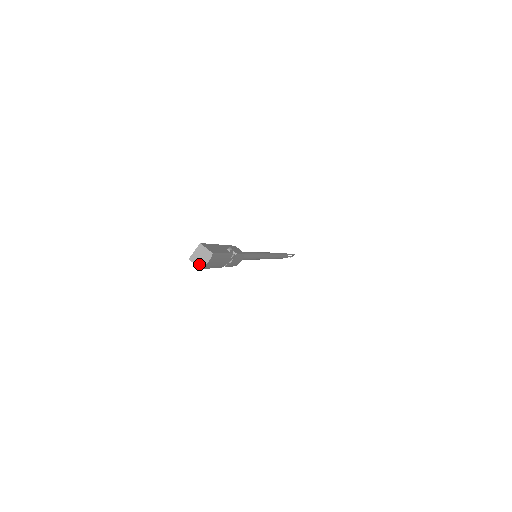
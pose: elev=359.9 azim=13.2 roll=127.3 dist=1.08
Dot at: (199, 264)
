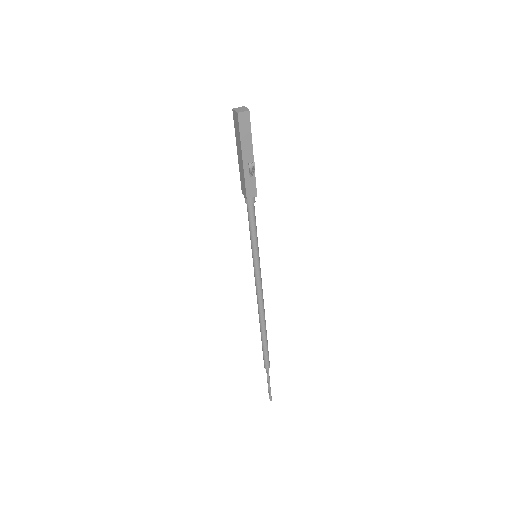
Dot at: (245, 110)
